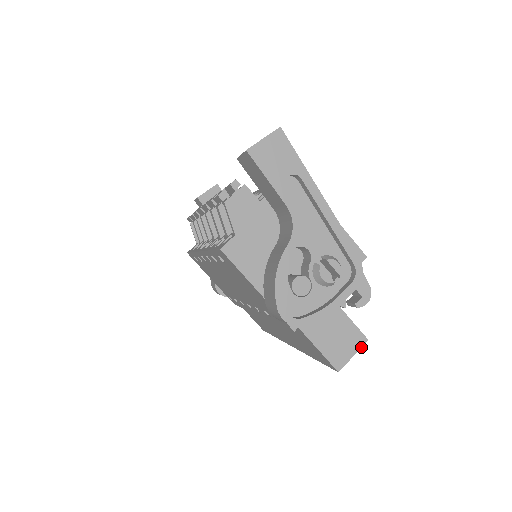
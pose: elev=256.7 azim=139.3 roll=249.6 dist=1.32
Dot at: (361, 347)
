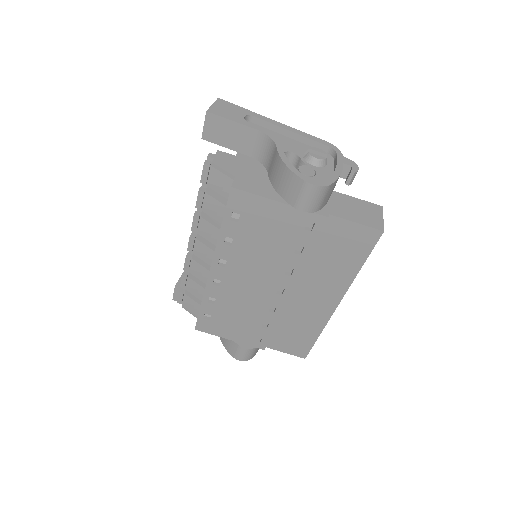
Dot at: (382, 212)
